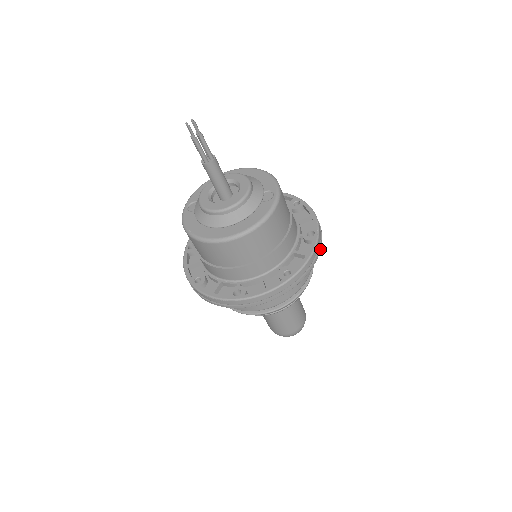
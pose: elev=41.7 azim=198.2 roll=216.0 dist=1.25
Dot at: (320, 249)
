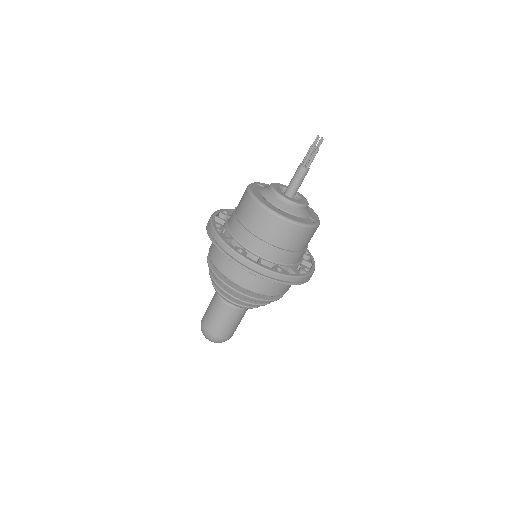
Dot at: occluded
